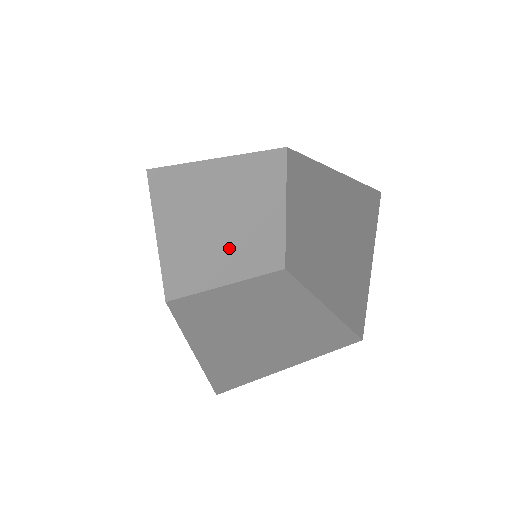
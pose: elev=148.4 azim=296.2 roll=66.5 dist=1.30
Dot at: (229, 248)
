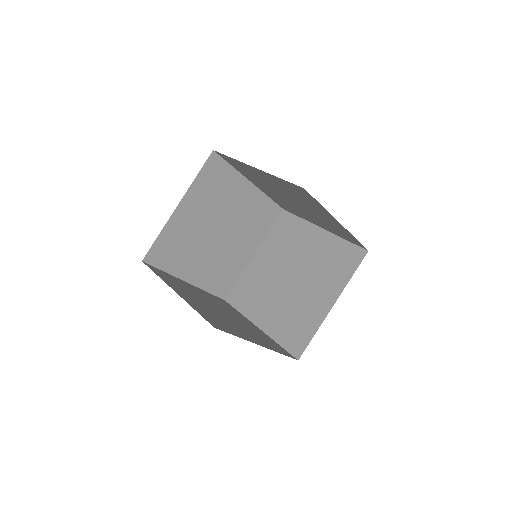
Dot at: occluded
